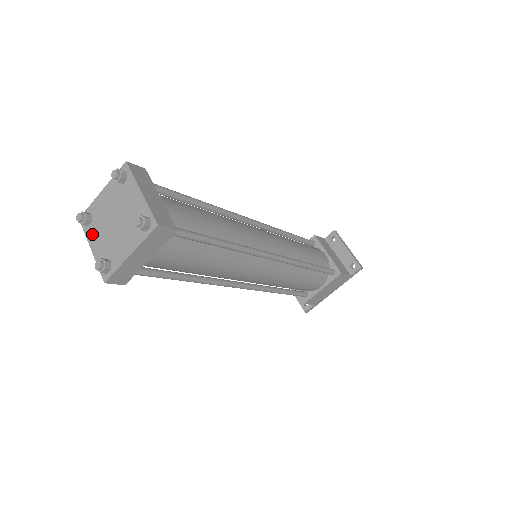
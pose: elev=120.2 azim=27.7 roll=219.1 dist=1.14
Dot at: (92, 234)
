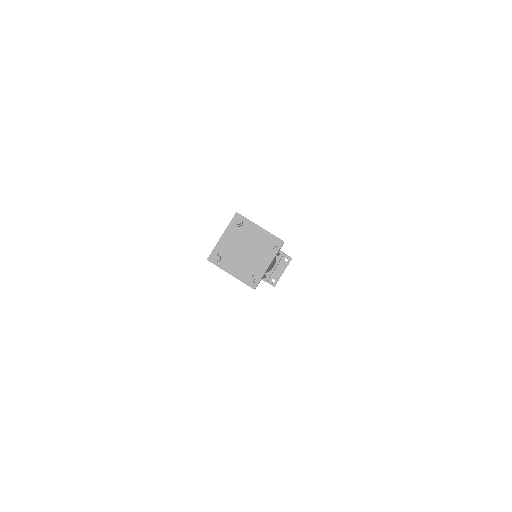
Dot at: (231, 232)
